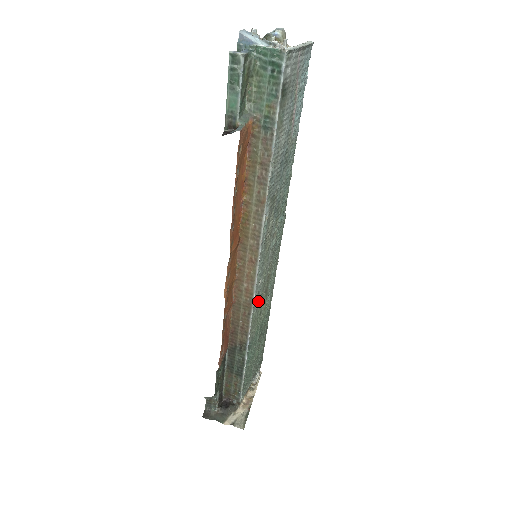
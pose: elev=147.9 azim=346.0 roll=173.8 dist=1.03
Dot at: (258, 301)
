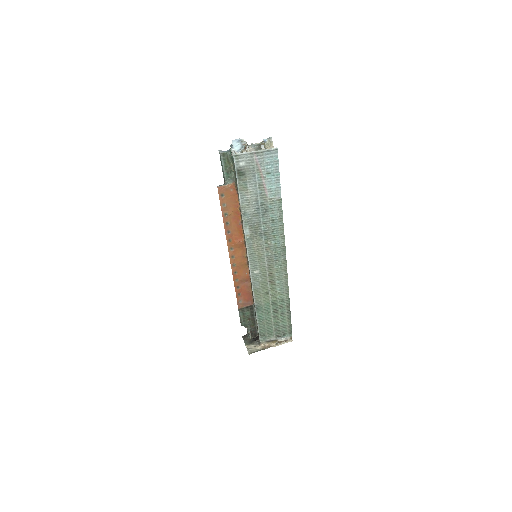
Dot at: (260, 283)
